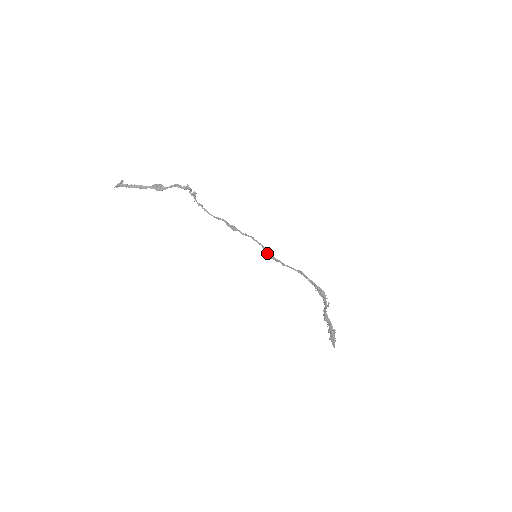
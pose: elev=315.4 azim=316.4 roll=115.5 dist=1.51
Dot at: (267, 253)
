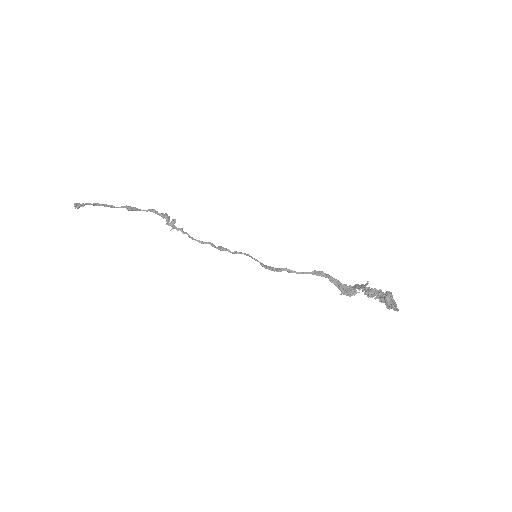
Dot at: (266, 267)
